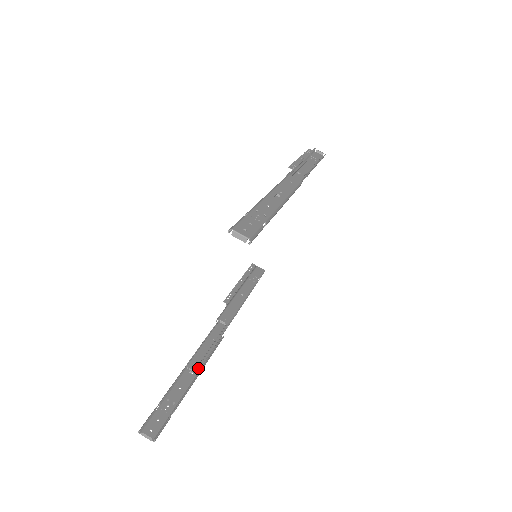
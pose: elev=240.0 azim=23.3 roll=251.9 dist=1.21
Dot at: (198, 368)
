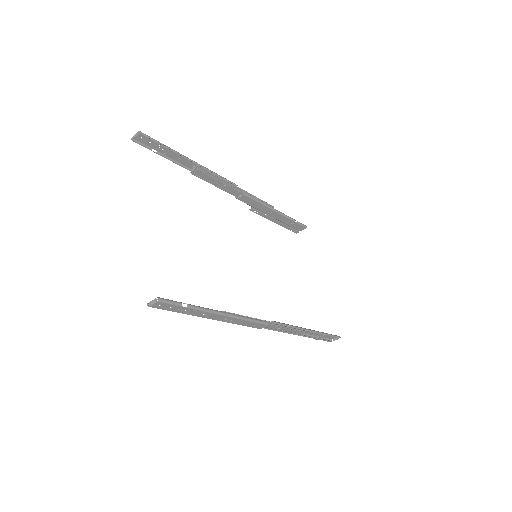
Dot at: (227, 314)
